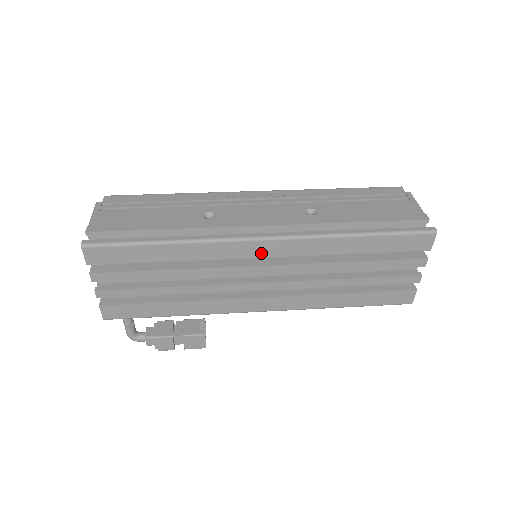
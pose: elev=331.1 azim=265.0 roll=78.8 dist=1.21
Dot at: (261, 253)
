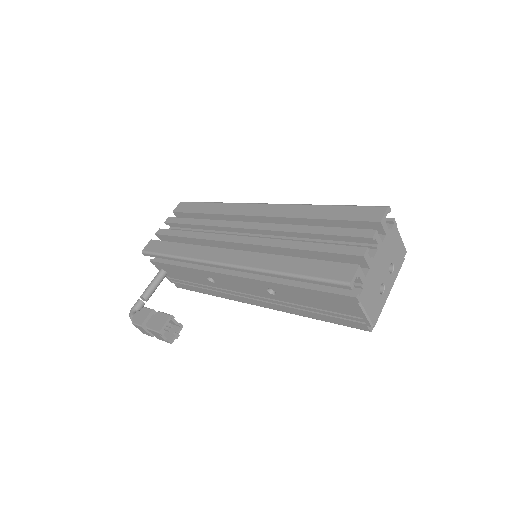
Dot at: (256, 213)
